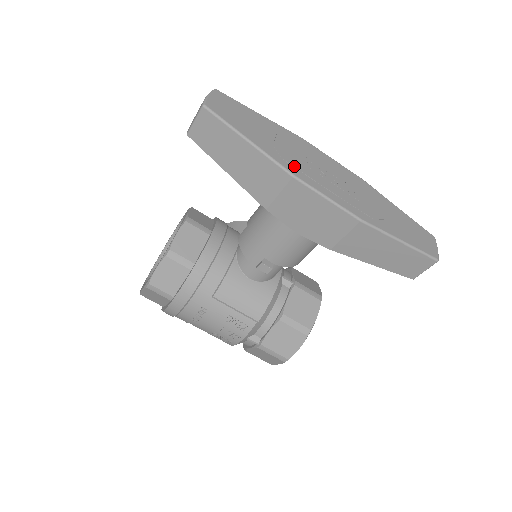
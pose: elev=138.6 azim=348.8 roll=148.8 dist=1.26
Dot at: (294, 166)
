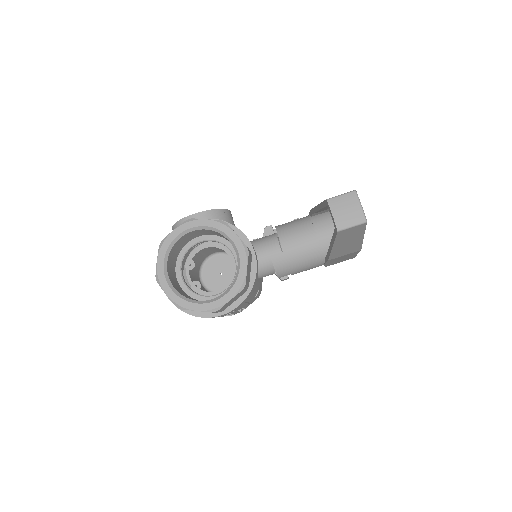
Dot at: occluded
